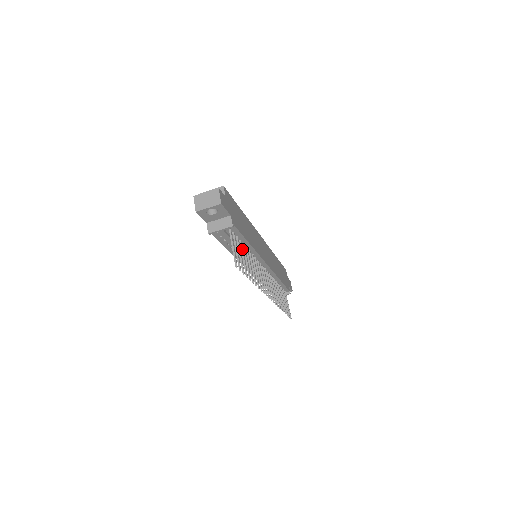
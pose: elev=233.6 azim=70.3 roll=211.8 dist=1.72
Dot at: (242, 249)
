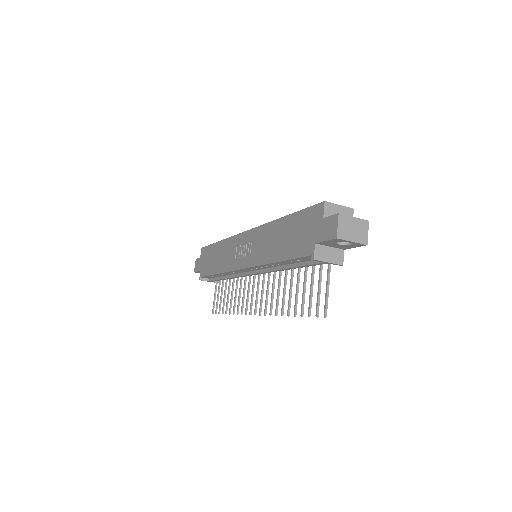
Dot at: occluded
